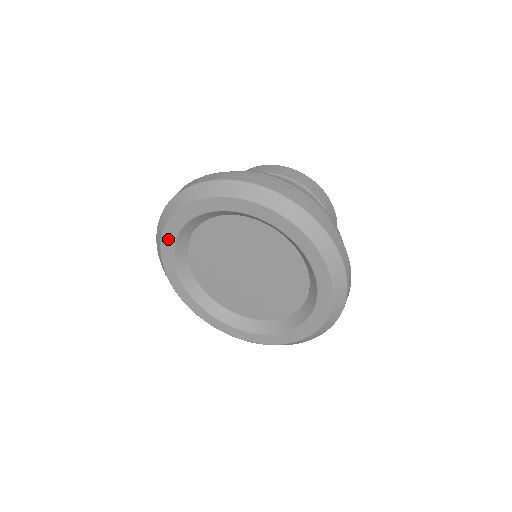
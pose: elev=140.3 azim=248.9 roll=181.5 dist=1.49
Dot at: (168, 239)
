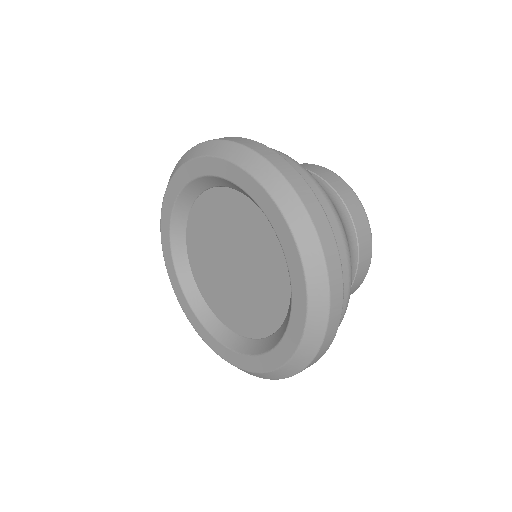
Dot at: (166, 211)
